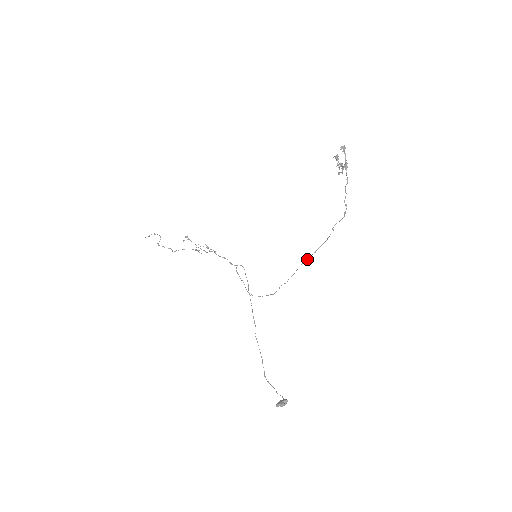
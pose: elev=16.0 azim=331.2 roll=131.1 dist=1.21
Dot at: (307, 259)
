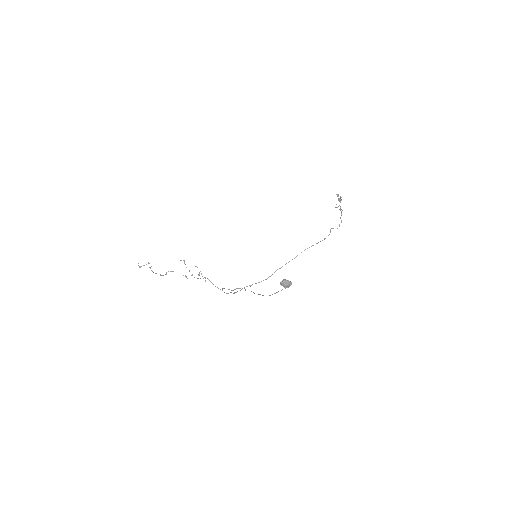
Dot at: (305, 249)
